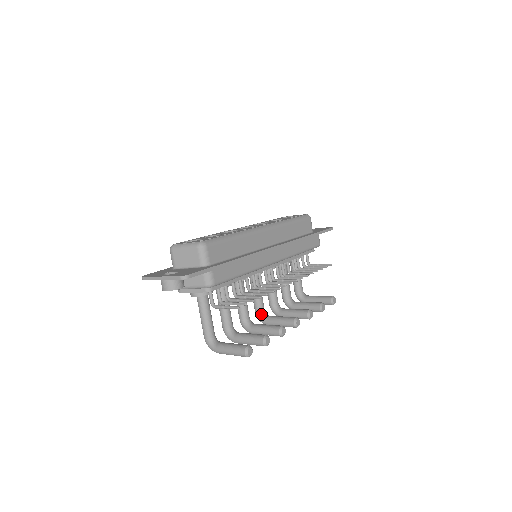
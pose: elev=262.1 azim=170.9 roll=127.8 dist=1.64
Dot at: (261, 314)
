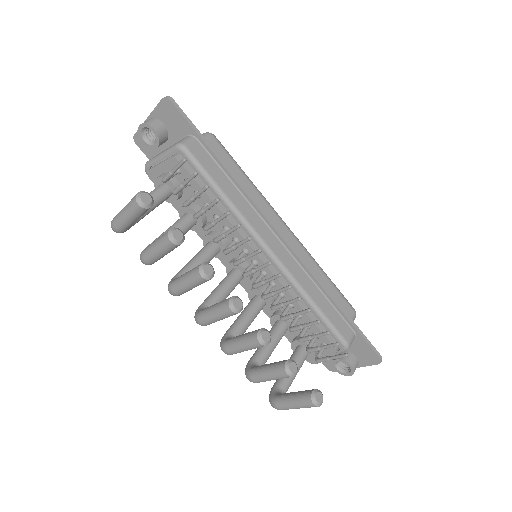
Dot at: (204, 307)
